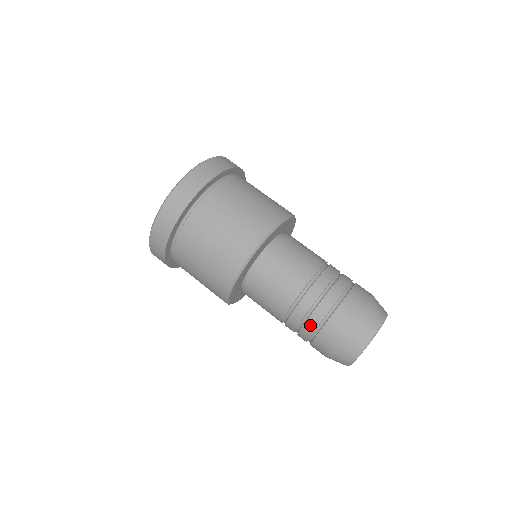
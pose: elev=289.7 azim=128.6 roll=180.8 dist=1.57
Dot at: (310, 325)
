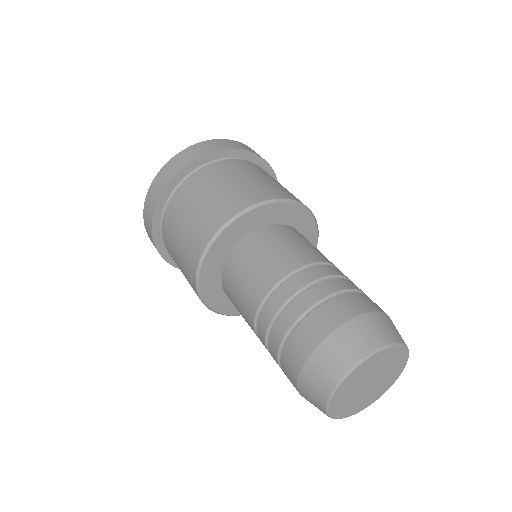
Dot at: (273, 344)
